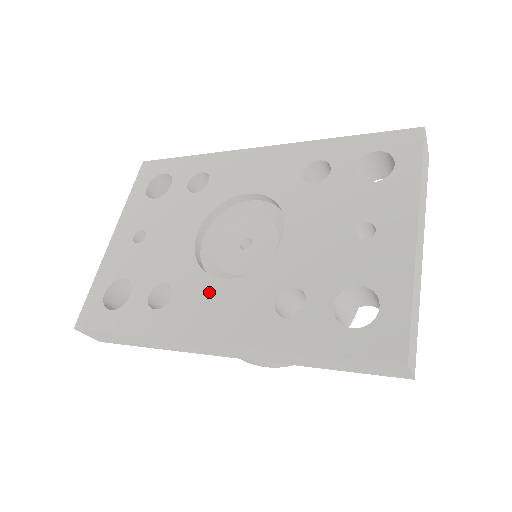
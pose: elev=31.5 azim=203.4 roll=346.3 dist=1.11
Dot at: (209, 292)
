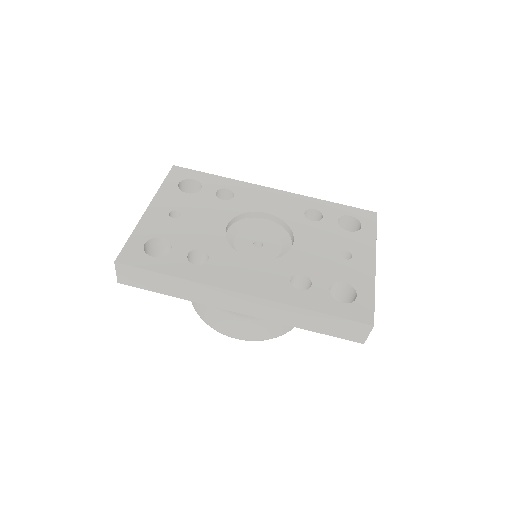
Dot at: (240, 263)
